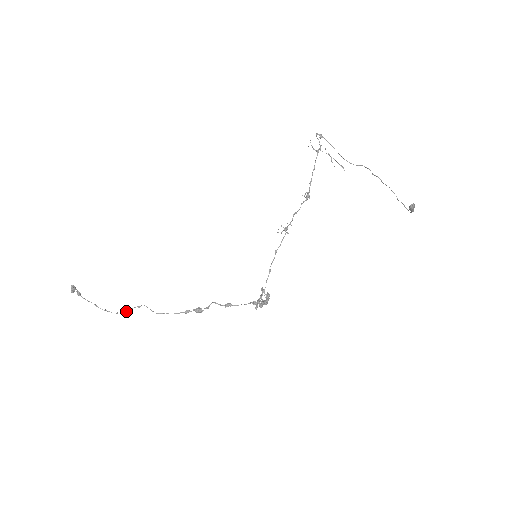
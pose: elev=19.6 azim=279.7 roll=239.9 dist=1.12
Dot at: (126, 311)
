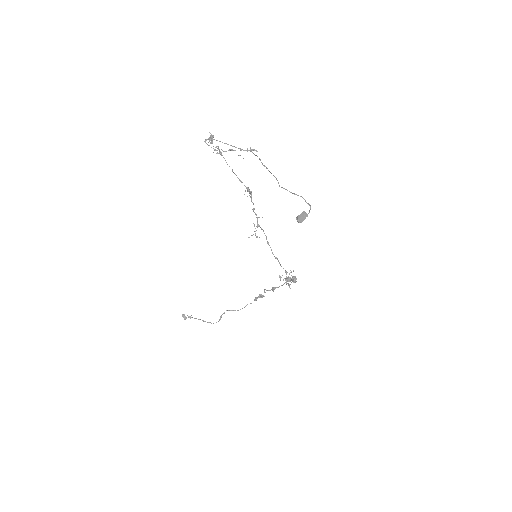
Dot at: (220, 319)
